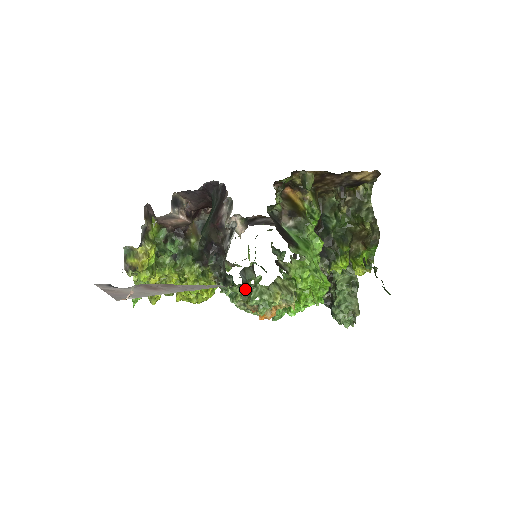
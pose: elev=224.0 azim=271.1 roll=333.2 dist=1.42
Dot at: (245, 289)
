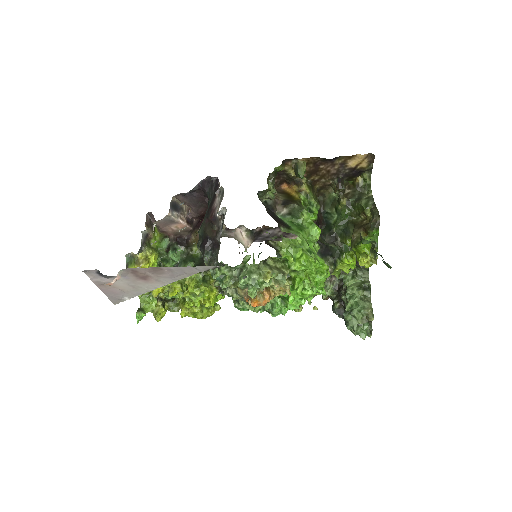
Dot at: (235, 271)
